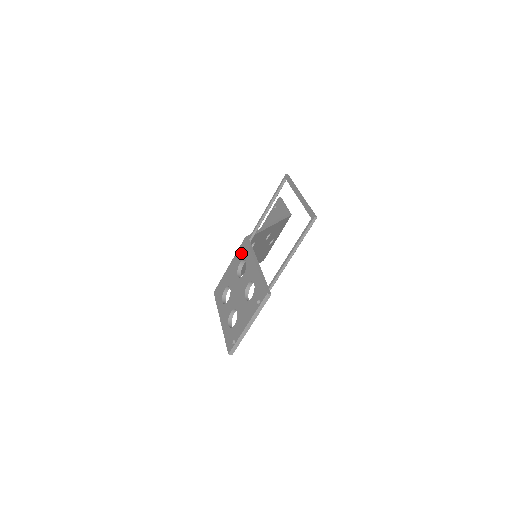
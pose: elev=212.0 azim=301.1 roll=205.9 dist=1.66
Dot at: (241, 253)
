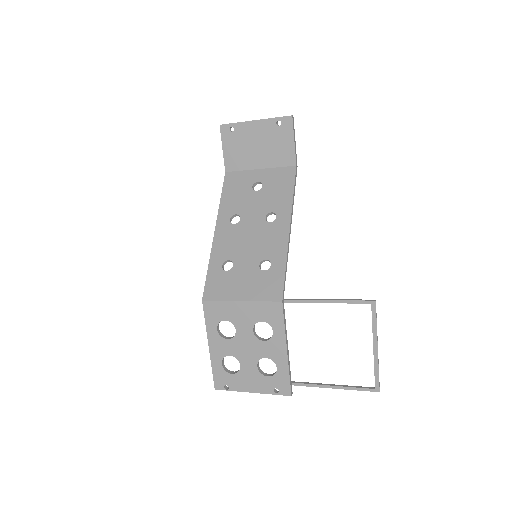
Dot at: (268, 313)
